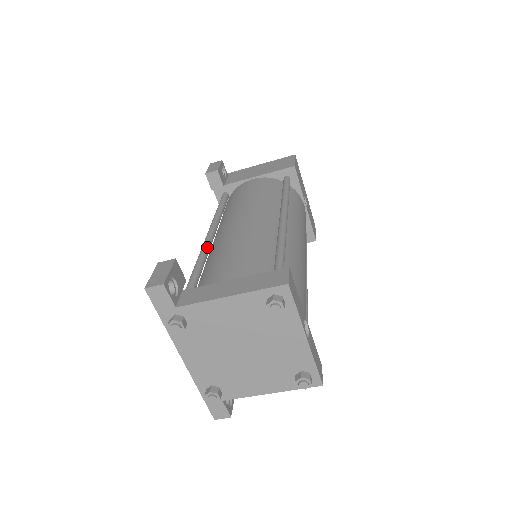
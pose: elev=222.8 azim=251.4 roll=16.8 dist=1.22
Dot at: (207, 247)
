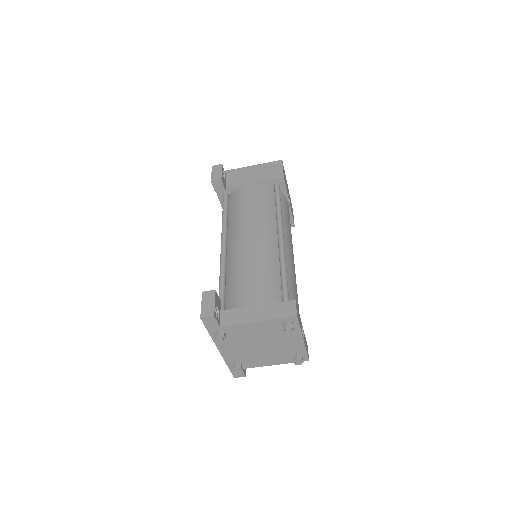
Dot at: (225, 260)
